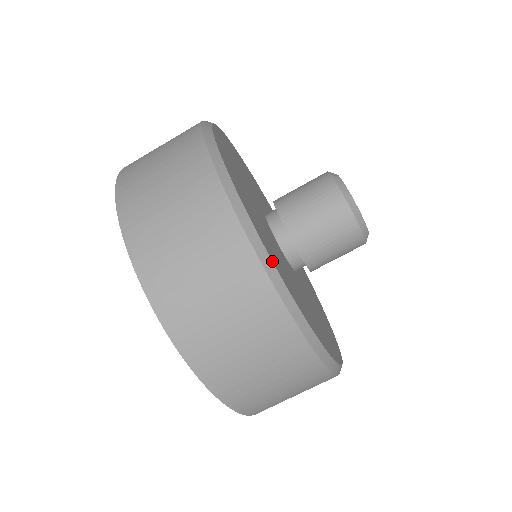
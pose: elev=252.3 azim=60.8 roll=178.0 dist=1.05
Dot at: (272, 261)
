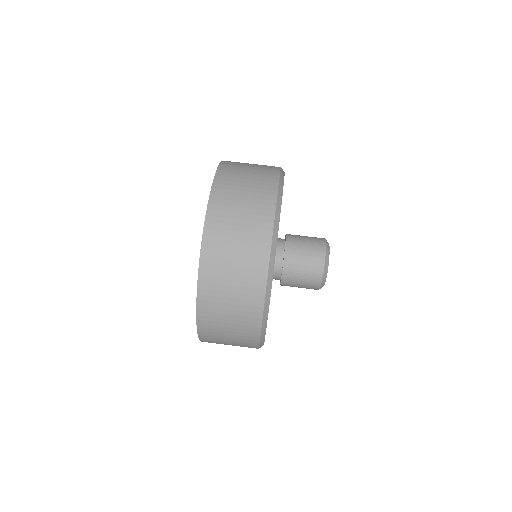
Dot at: occluded
